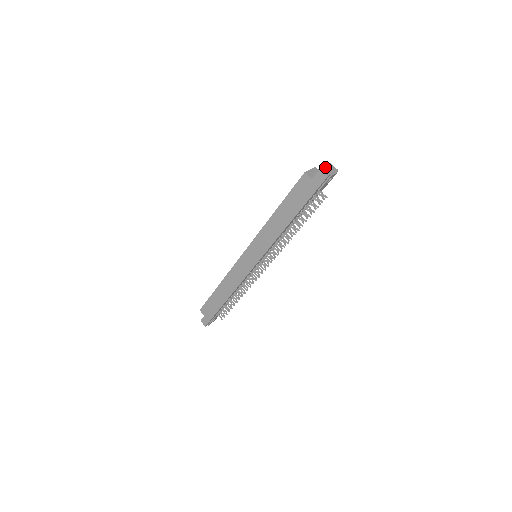
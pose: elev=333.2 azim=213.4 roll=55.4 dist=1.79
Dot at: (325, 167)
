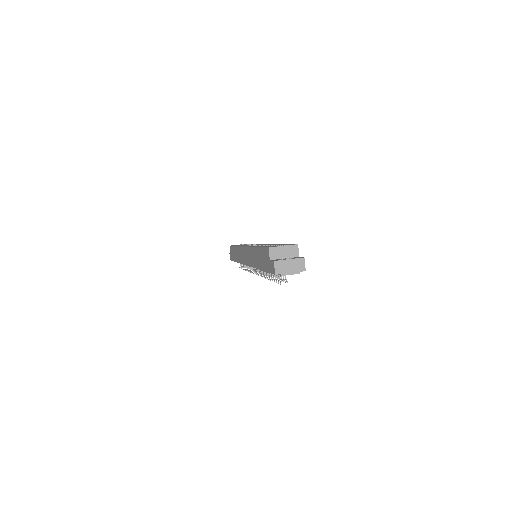
Dot at: (286, 261)
